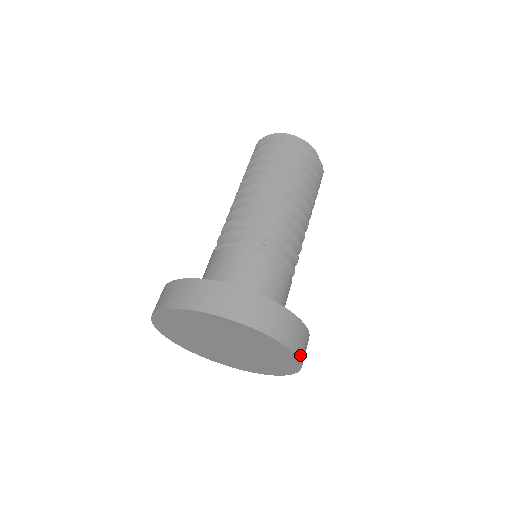
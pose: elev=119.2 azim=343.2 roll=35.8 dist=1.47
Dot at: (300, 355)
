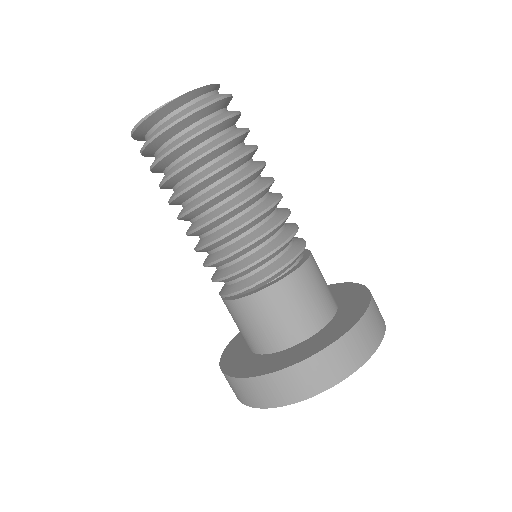
Dot at: occluded
